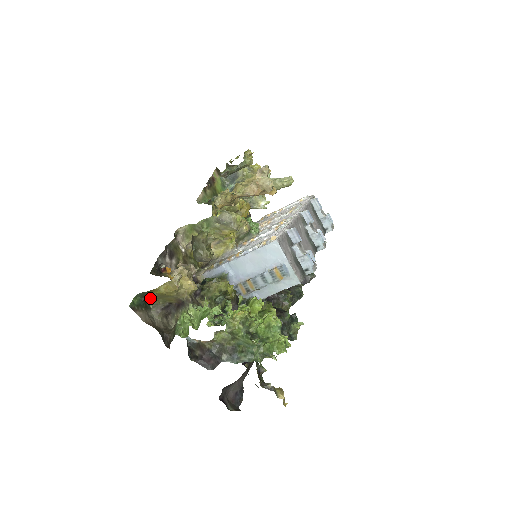
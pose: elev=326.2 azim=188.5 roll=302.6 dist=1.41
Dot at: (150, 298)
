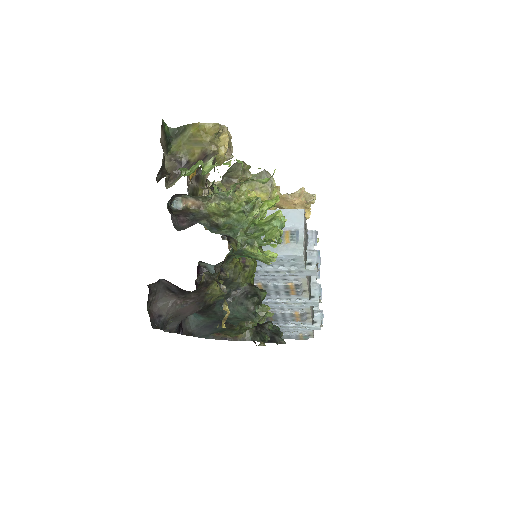
Dot at: (178, 141)
